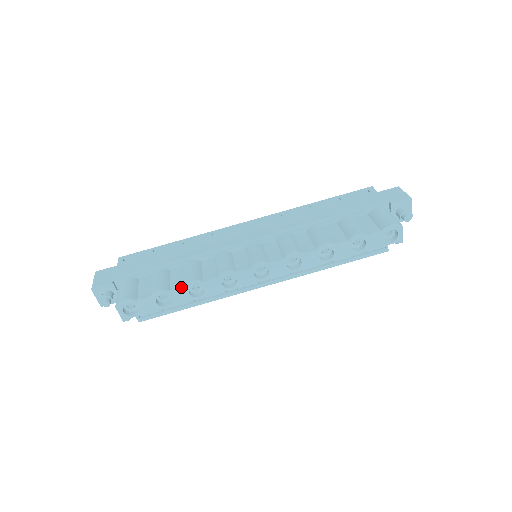
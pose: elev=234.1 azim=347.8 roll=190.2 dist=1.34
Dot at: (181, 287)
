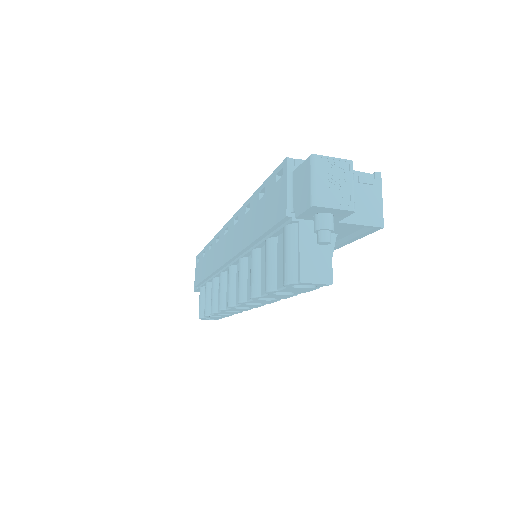
Dot at: occluded
